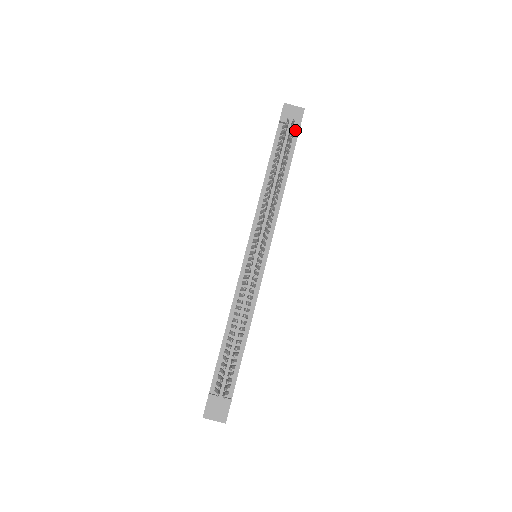
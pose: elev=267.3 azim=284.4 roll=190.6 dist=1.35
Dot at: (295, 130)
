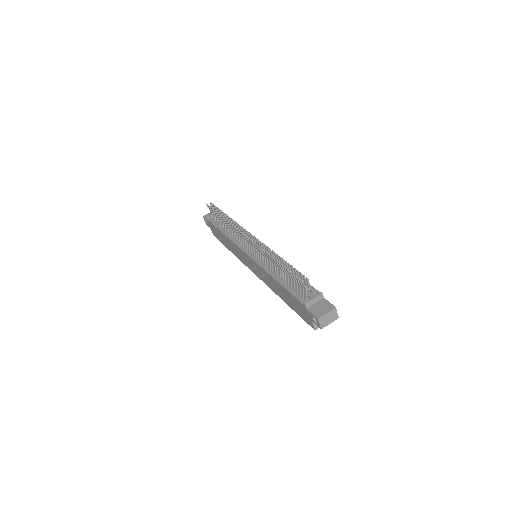
Dot at: occluded
